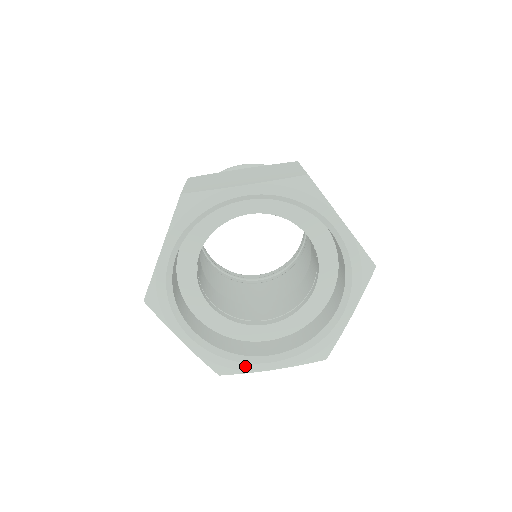
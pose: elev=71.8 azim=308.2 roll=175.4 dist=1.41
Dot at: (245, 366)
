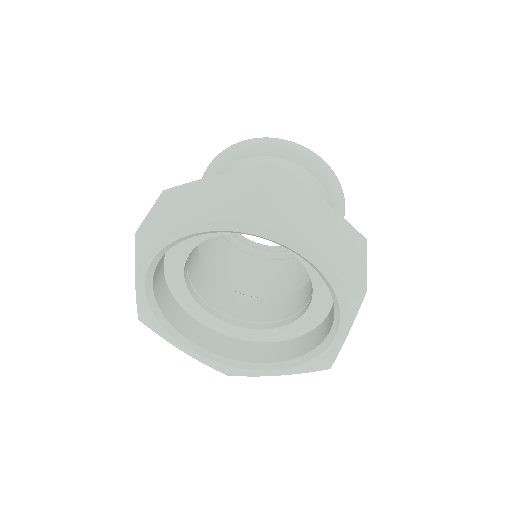
Dot at: (166, 334)
